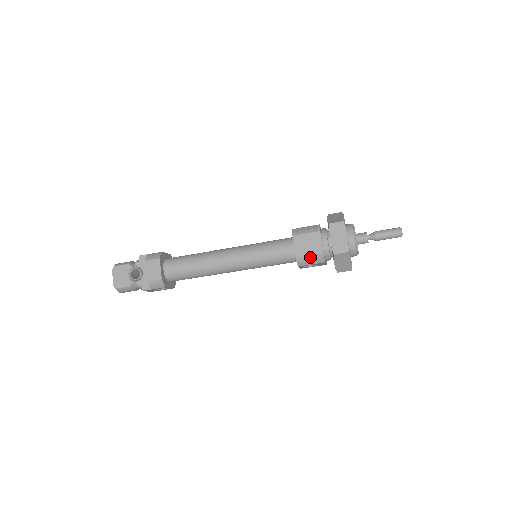
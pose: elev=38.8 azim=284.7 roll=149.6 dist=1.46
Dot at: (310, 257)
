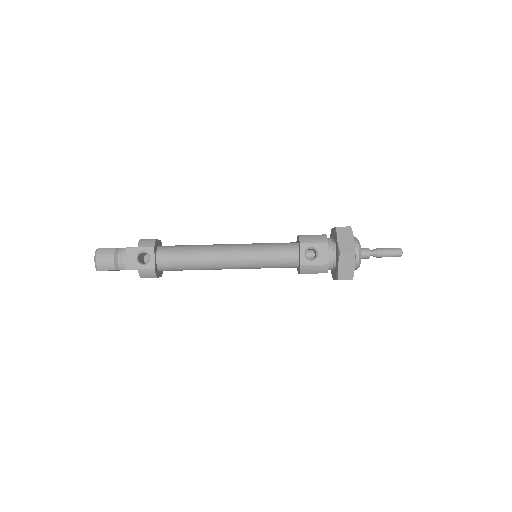
Dot at: (313, 236)
